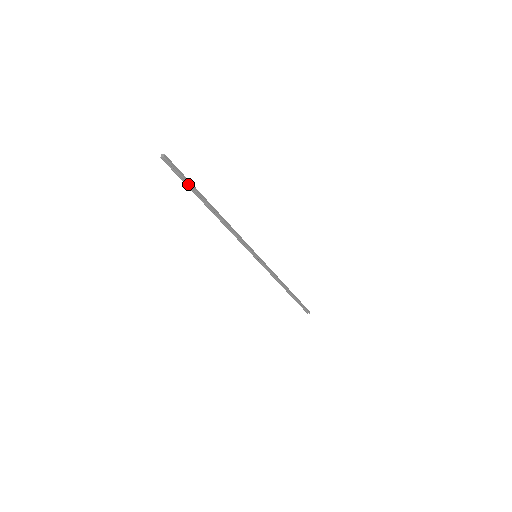
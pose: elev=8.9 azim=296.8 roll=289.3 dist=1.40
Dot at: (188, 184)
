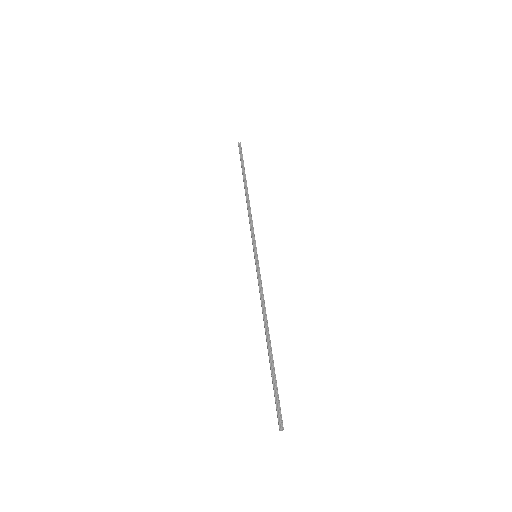
Dot at: (276, 387)
